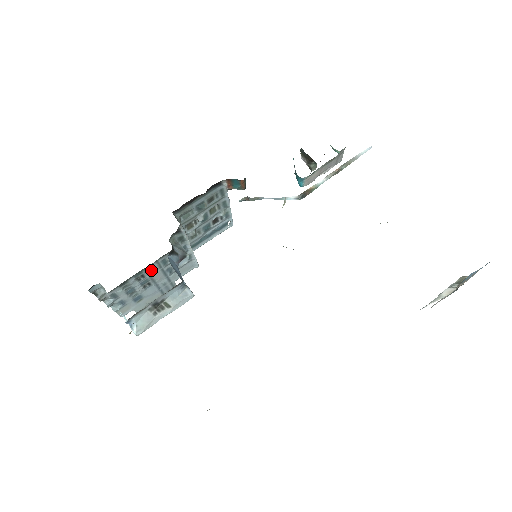
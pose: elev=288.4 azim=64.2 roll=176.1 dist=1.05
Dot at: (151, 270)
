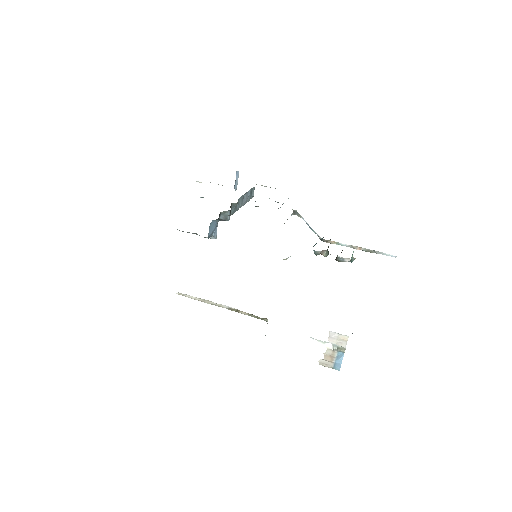
Dot at: occluded
